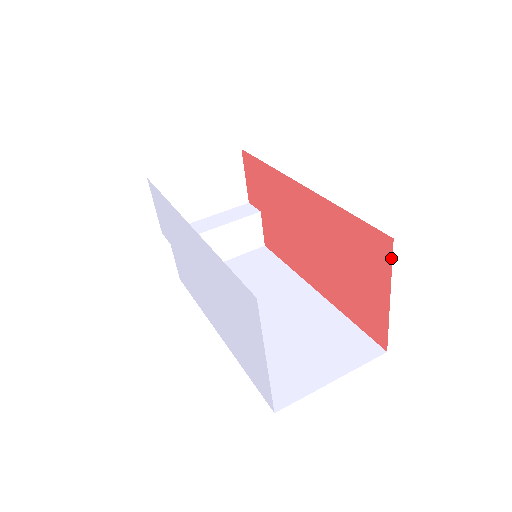
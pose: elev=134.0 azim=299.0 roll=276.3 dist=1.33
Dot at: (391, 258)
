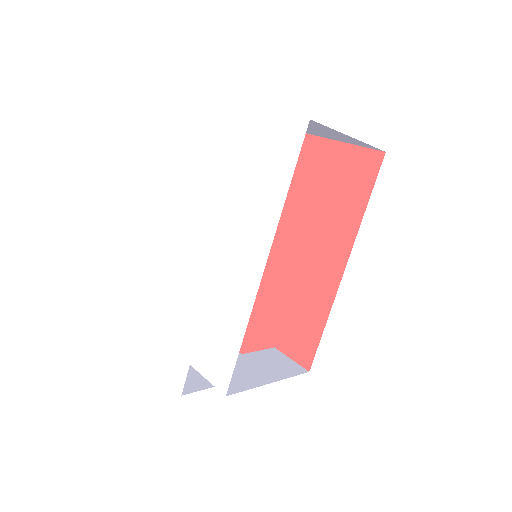
Dot at: occluded
